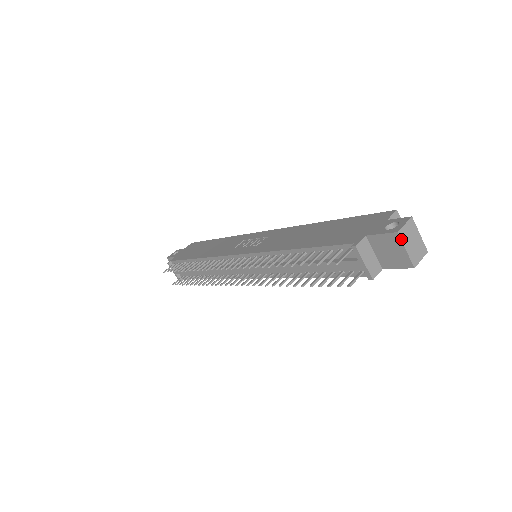
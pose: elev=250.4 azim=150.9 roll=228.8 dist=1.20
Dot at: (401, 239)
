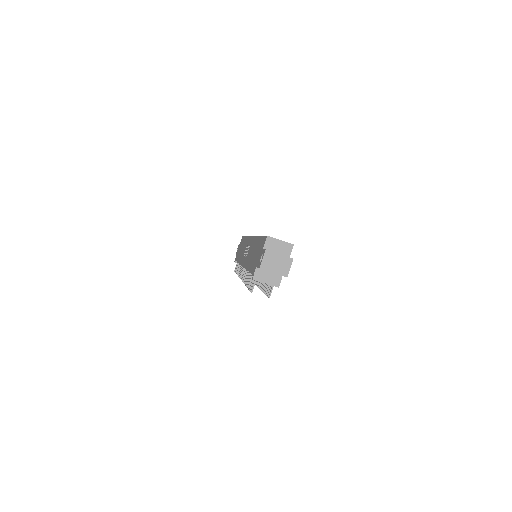
Dot at: (265, 270)
